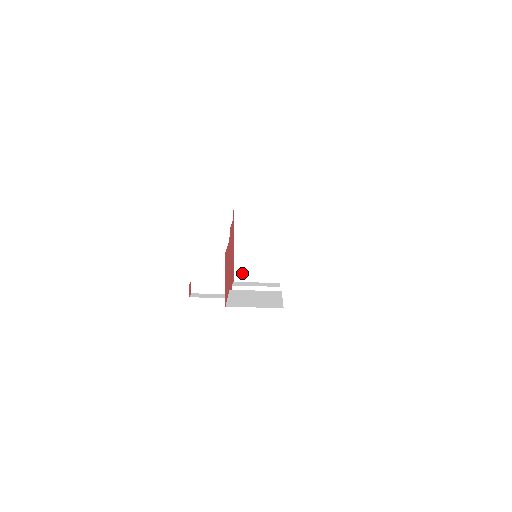
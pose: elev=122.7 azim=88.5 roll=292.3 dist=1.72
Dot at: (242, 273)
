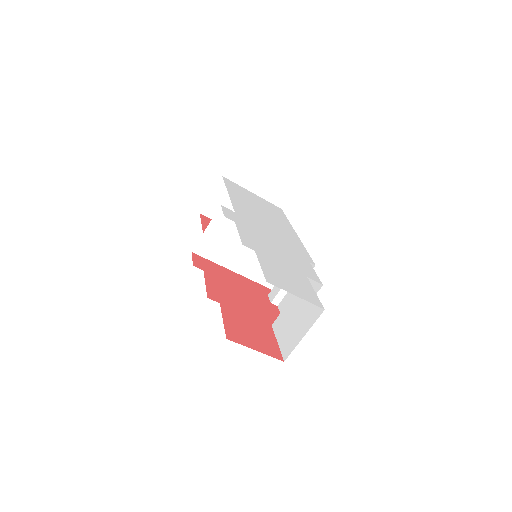
Dot at: occluded
